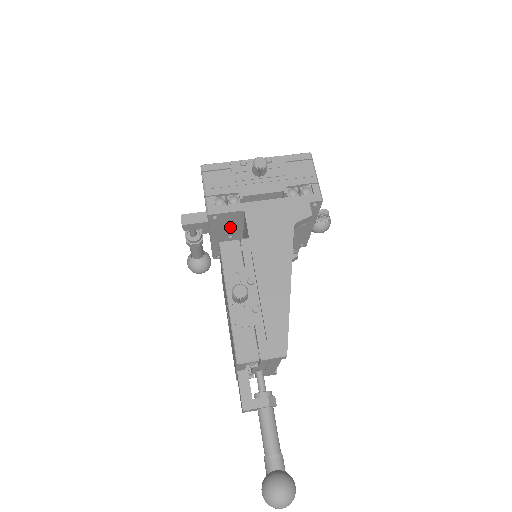
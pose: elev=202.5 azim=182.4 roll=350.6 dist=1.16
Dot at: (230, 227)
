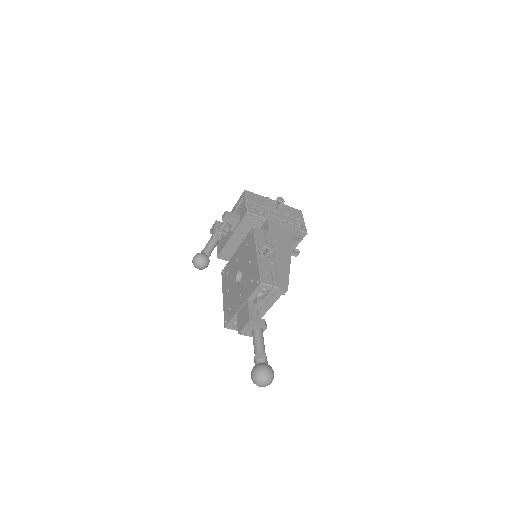
Dot at: occluded
